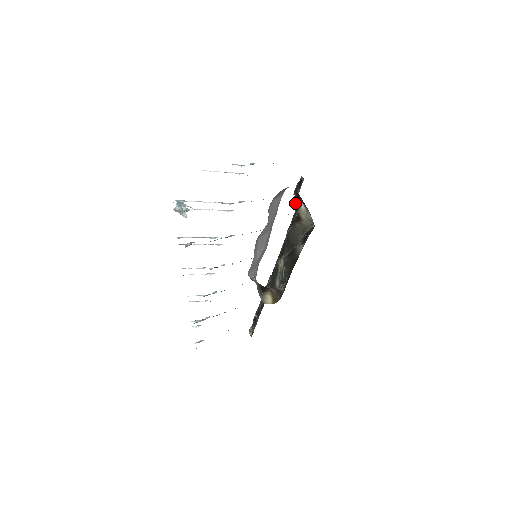
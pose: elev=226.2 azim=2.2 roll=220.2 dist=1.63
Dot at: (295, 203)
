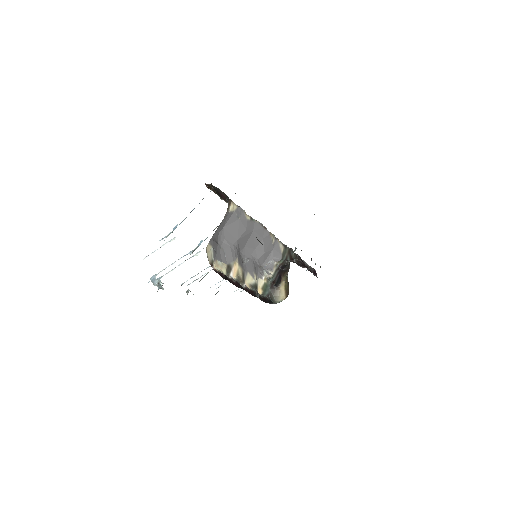
Dot at: occluded
